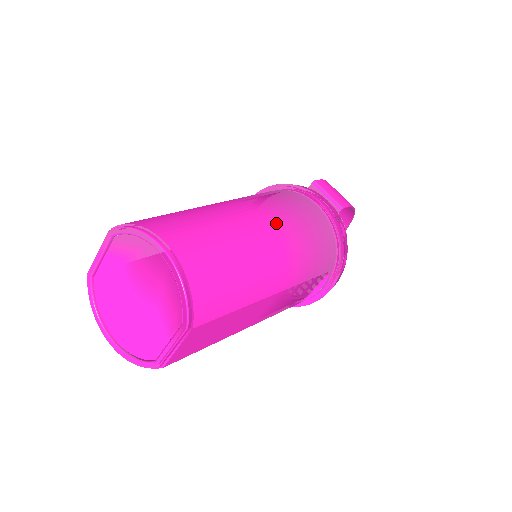
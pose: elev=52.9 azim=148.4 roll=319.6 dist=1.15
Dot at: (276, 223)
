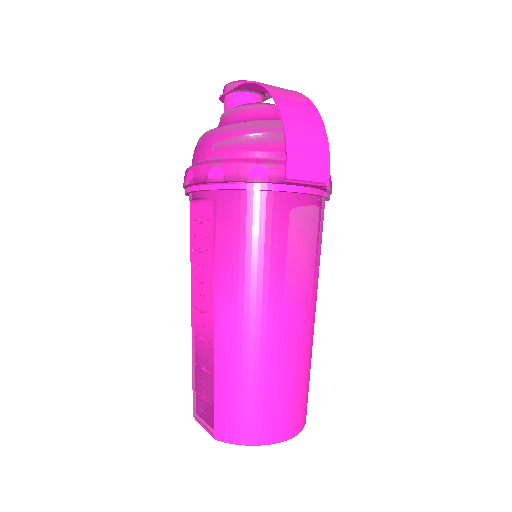
Dot at: (296, 295)
